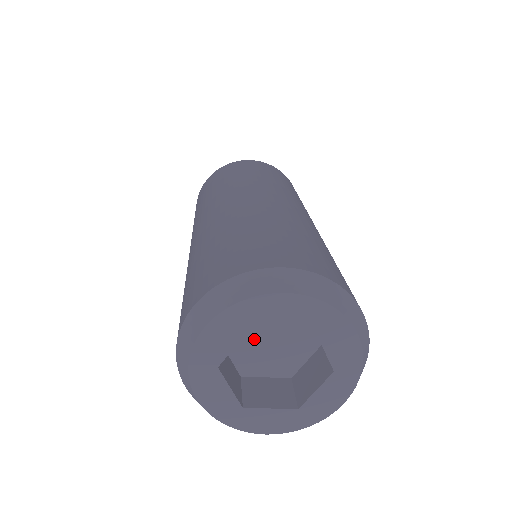
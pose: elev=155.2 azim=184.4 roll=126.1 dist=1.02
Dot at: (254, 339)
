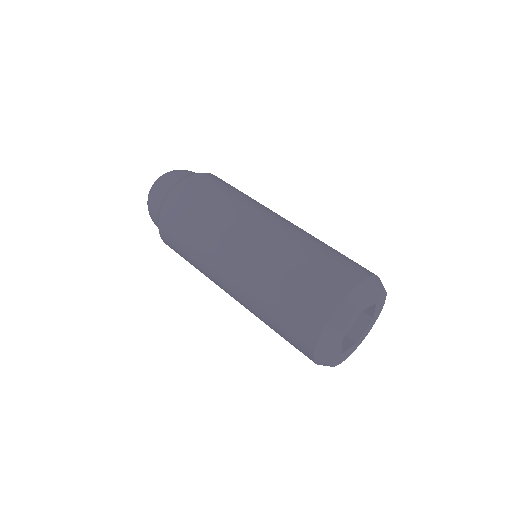
Dot at: occluded
